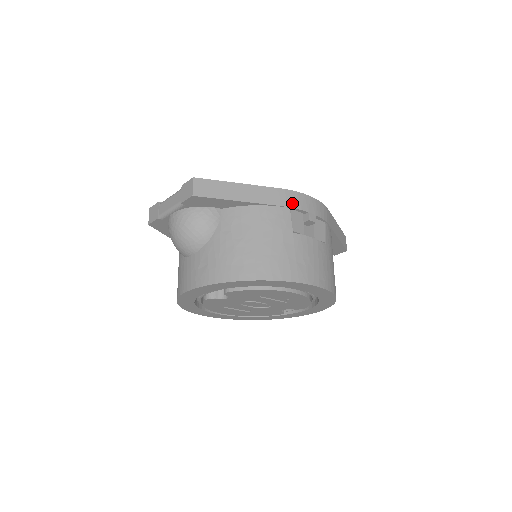
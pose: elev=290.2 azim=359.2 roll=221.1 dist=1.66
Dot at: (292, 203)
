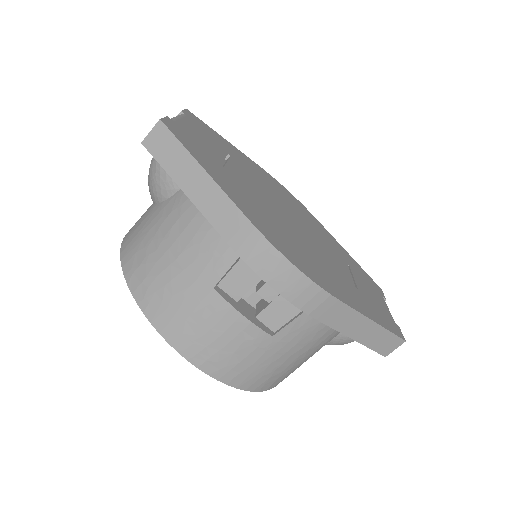
Dot at: (248, 253)
